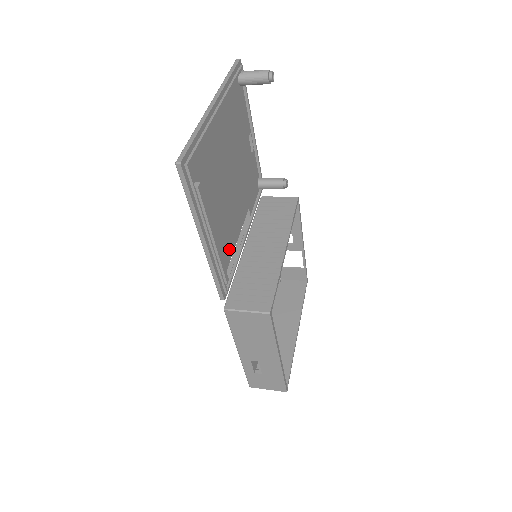
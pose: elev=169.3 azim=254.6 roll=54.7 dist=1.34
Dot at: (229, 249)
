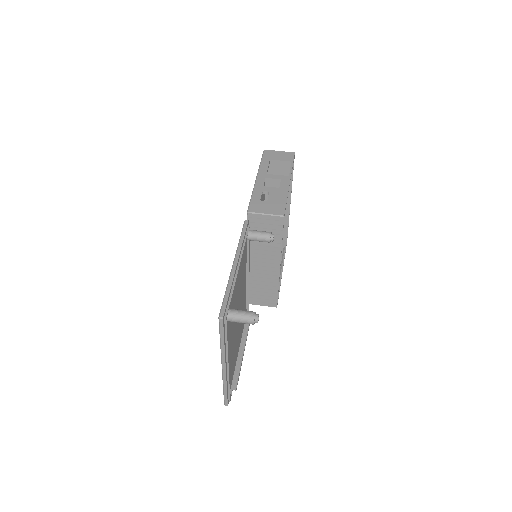
Dot at: (244, 309)
